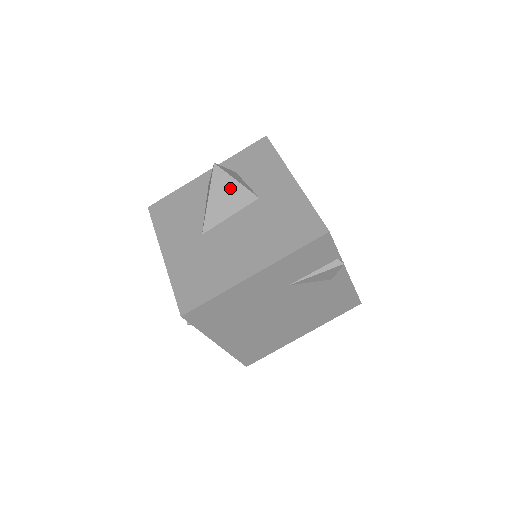
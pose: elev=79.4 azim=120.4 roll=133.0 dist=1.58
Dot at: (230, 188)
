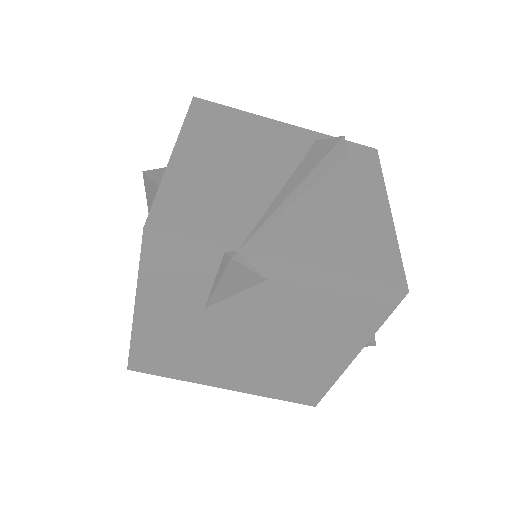
Dot at: (153, 195)
